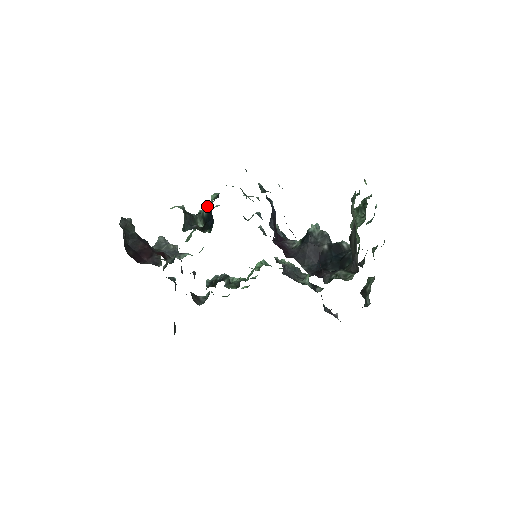
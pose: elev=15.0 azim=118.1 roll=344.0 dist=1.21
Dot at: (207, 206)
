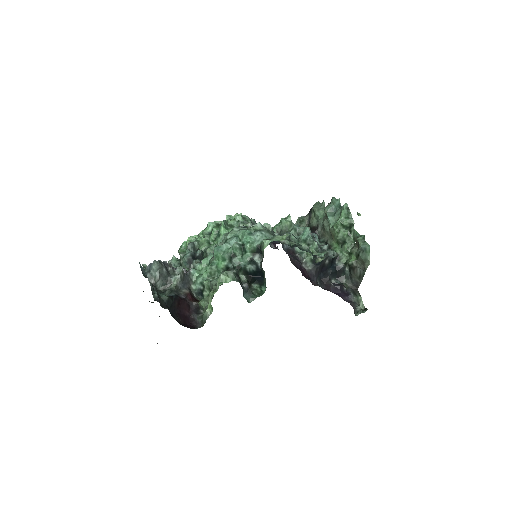
Dot at: (251, 263)
